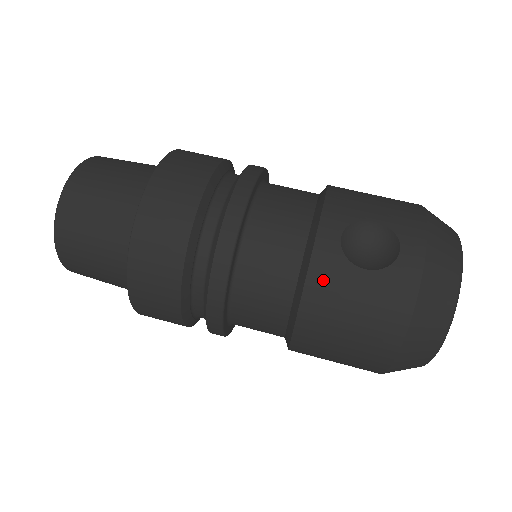
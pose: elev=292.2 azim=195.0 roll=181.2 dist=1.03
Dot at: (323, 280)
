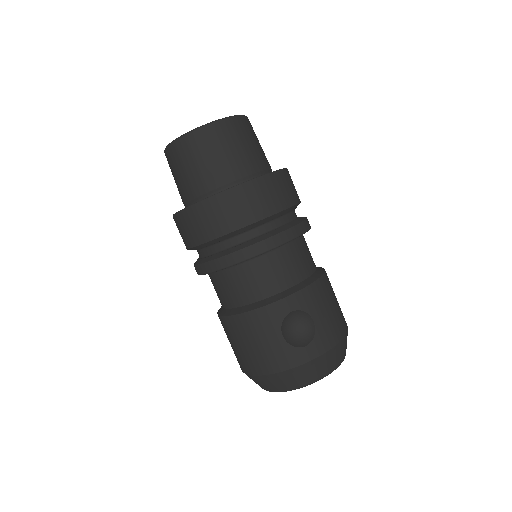
Dot at: (262, 318)
